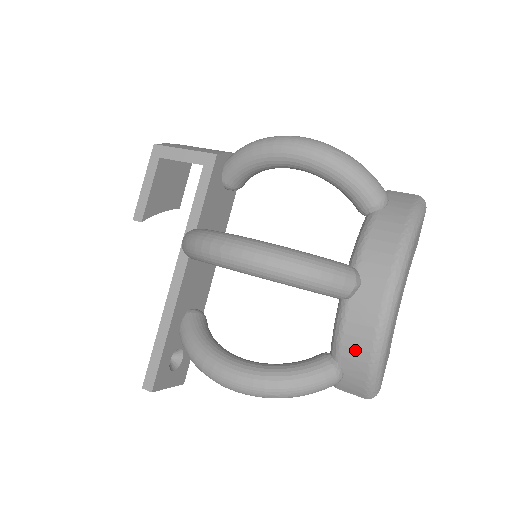
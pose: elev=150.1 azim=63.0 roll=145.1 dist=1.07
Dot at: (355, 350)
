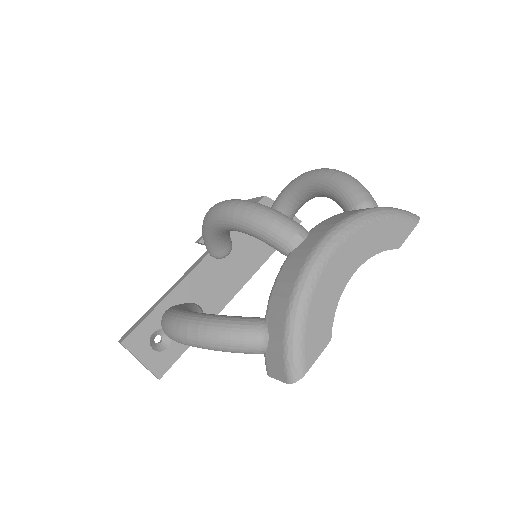
Dot at: (280, 298)
